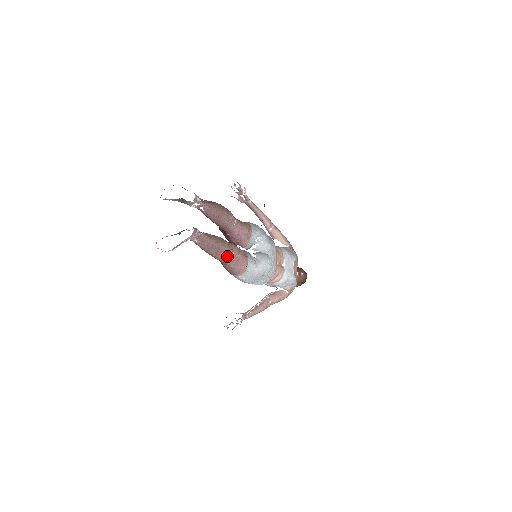
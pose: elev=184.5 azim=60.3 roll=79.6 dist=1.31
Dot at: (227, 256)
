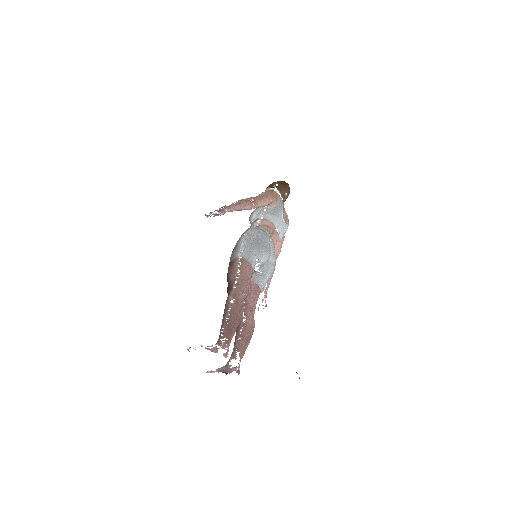
Dot at: occluded
